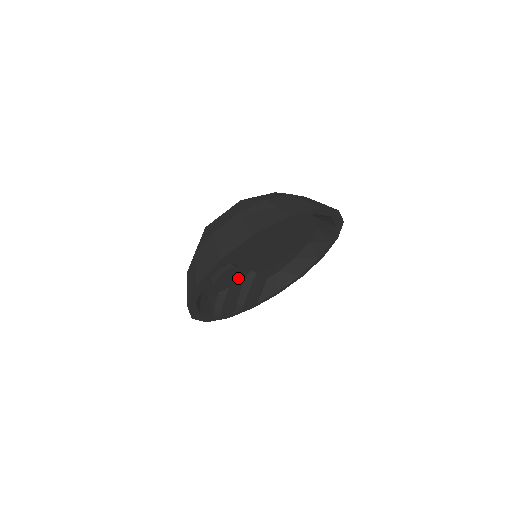
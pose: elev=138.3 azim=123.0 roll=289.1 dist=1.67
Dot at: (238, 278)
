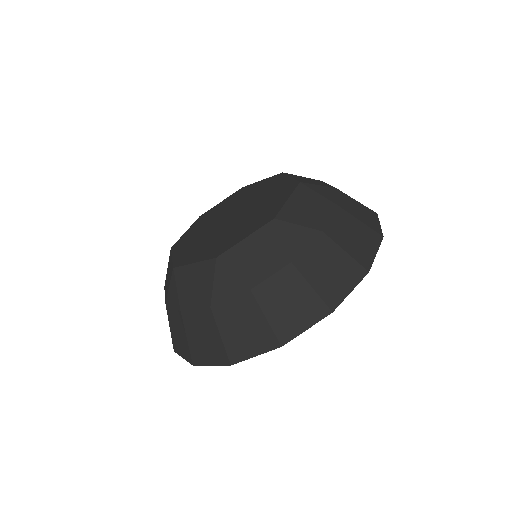
Dot at: occluded
